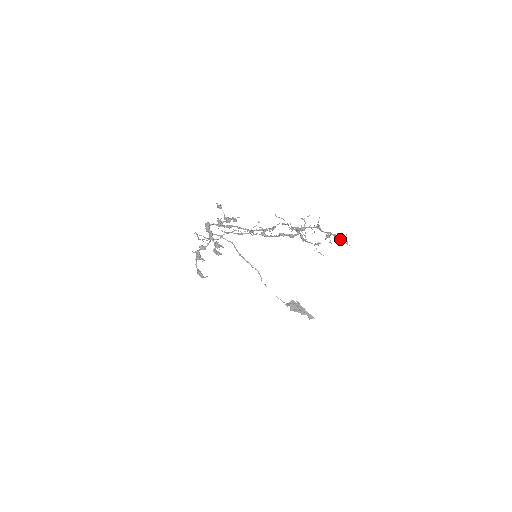
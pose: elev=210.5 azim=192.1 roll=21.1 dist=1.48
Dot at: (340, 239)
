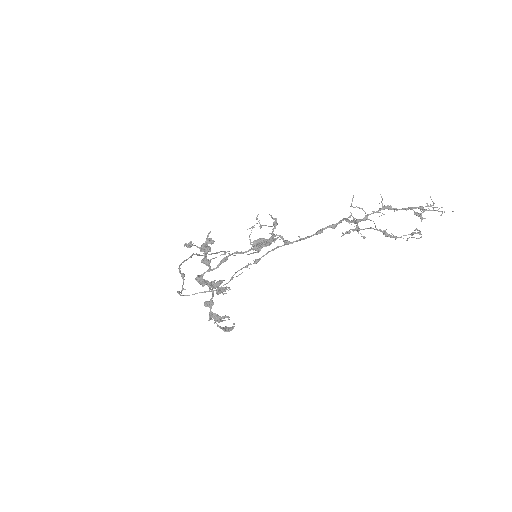
Dot at: (439, 211)
